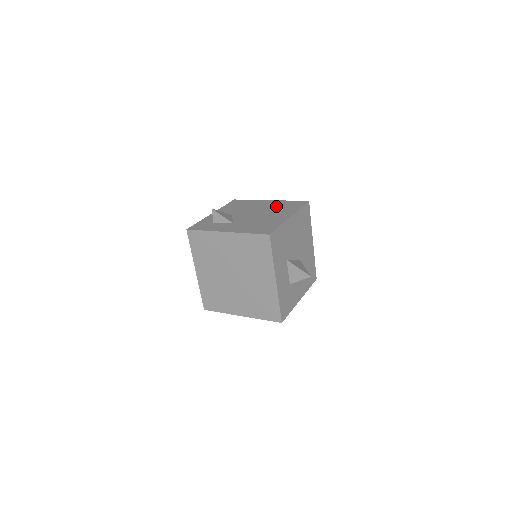
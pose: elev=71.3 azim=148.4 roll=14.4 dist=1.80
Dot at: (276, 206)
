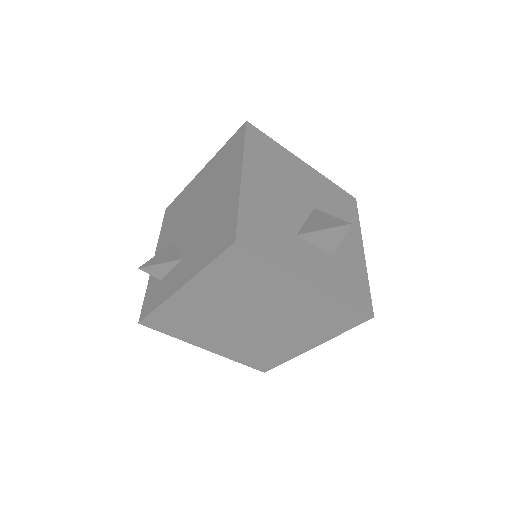
Dot at: (213, 173)
